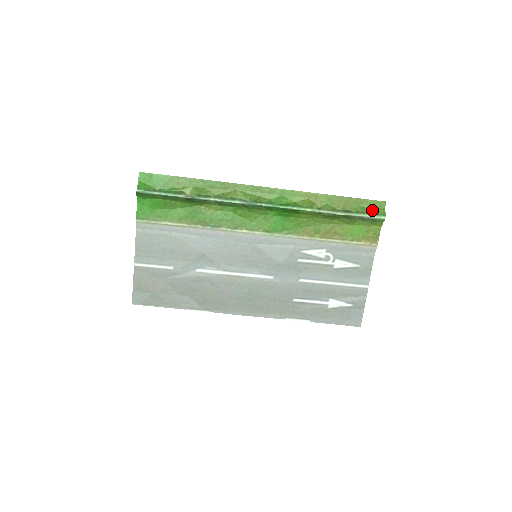
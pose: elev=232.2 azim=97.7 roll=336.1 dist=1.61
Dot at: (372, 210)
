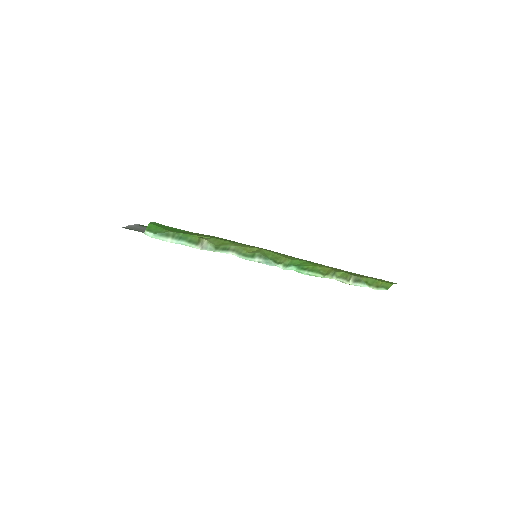
Dot at: (381, 283)
